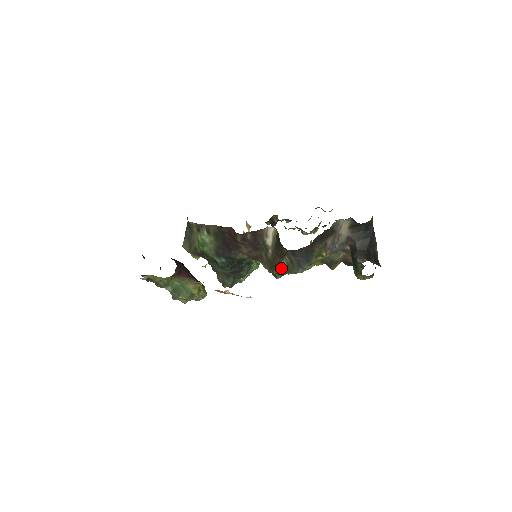
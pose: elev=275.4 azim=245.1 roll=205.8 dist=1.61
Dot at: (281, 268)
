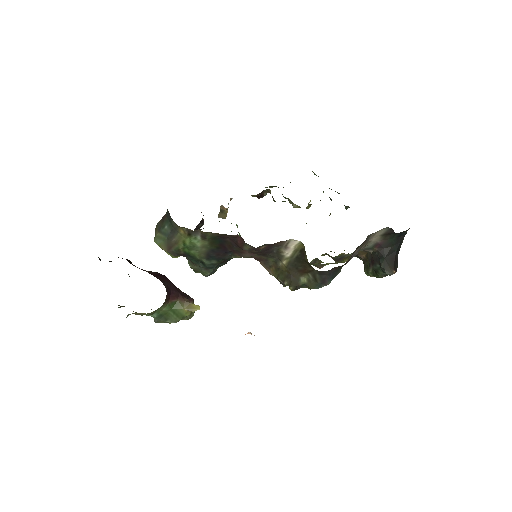
Dot at: (299, 283)
